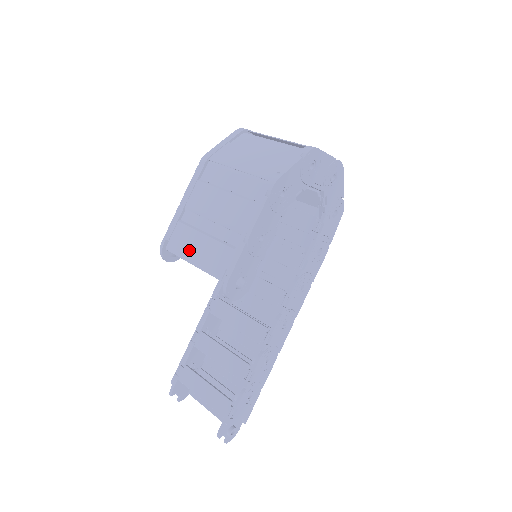
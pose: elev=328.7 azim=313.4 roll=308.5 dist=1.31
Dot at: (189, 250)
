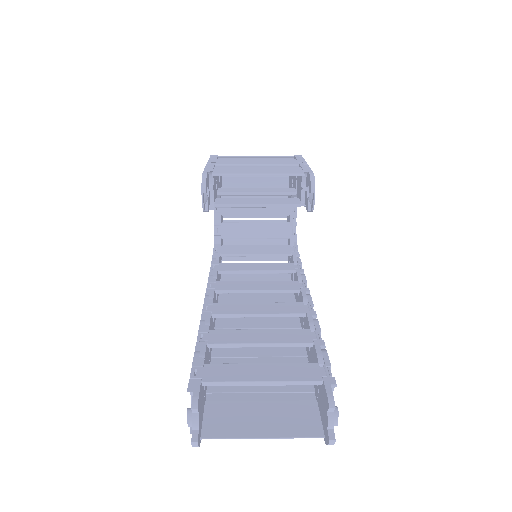
Dot at: (247, 171)
